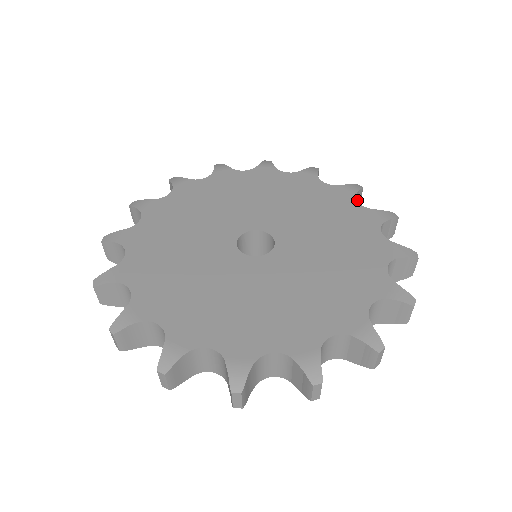
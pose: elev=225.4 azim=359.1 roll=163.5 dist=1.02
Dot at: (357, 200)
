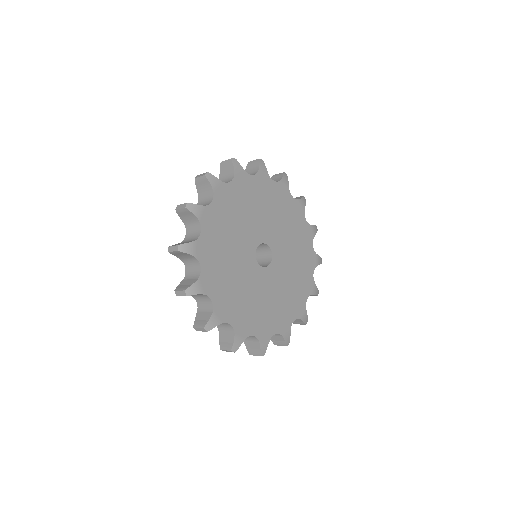
Dot at: occluded
